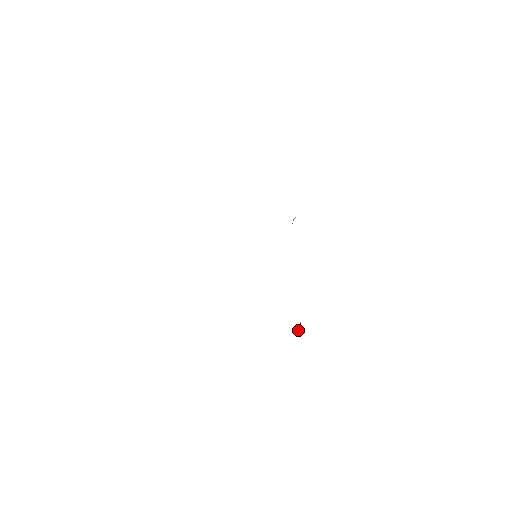
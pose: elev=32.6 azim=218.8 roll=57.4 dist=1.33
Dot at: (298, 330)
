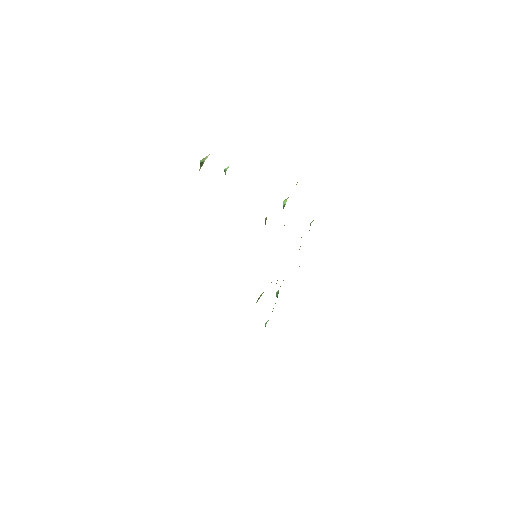
Dot at: occluded
